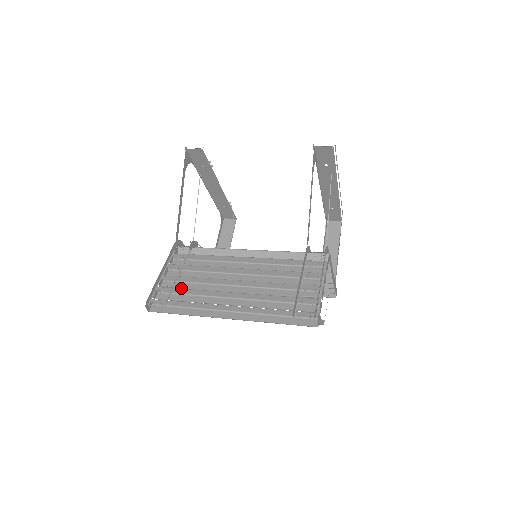
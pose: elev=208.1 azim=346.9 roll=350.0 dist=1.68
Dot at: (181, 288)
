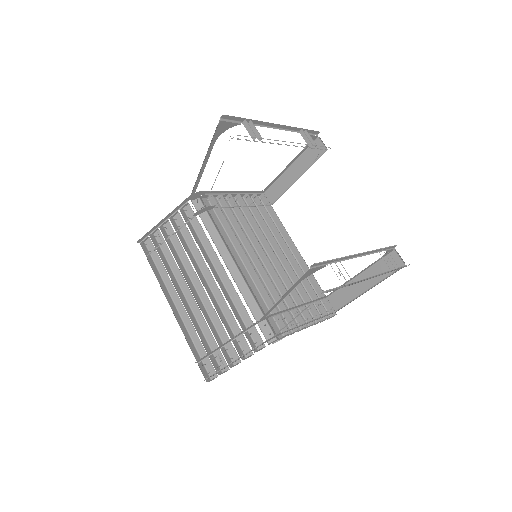
Dot at: (173, 243)
